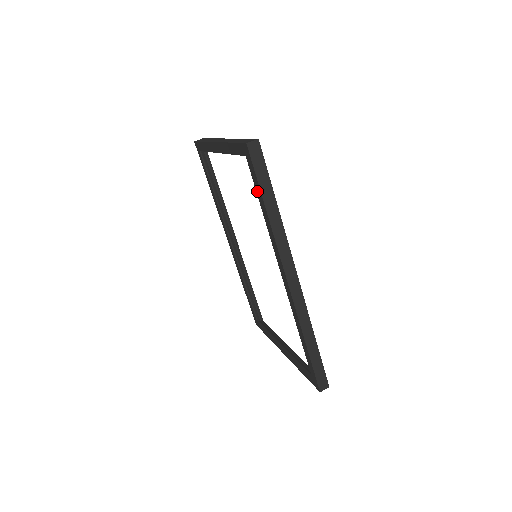
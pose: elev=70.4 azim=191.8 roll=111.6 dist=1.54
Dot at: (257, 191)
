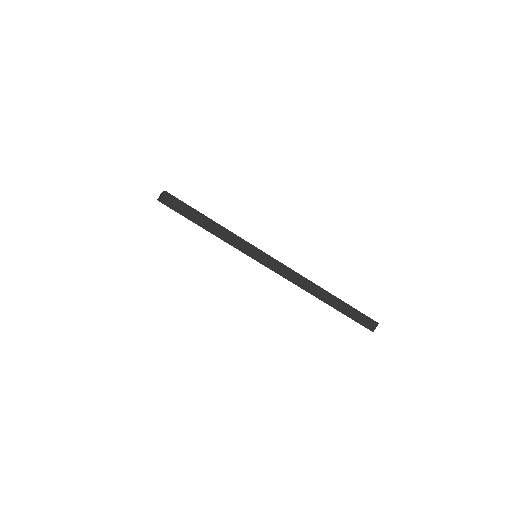
Dot at: occluded
